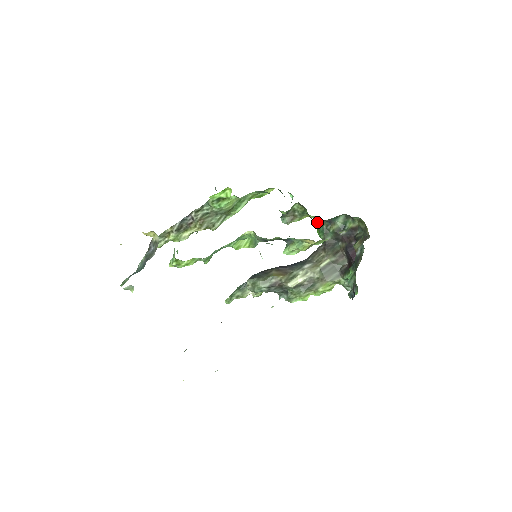
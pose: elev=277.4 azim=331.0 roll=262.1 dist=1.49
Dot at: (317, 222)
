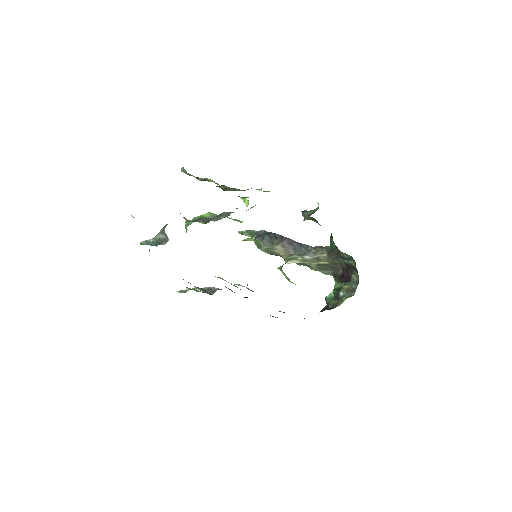
Dot at: occluded
